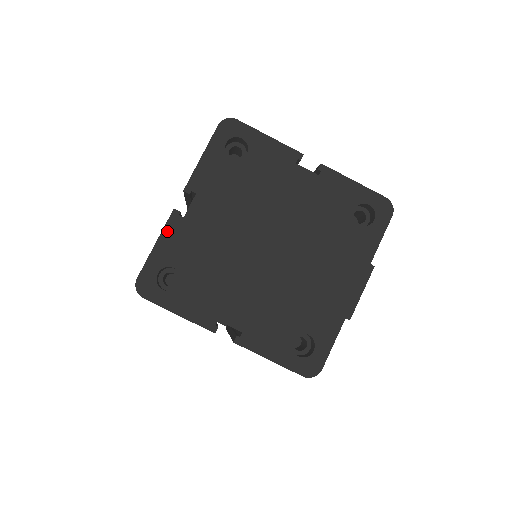
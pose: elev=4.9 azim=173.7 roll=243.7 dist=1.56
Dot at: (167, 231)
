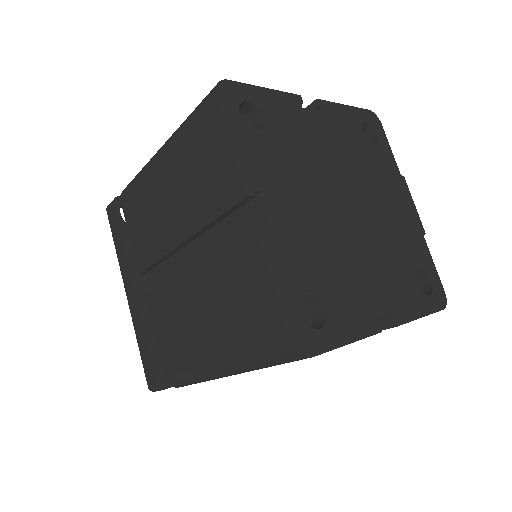
Dot at: (271, 257)
